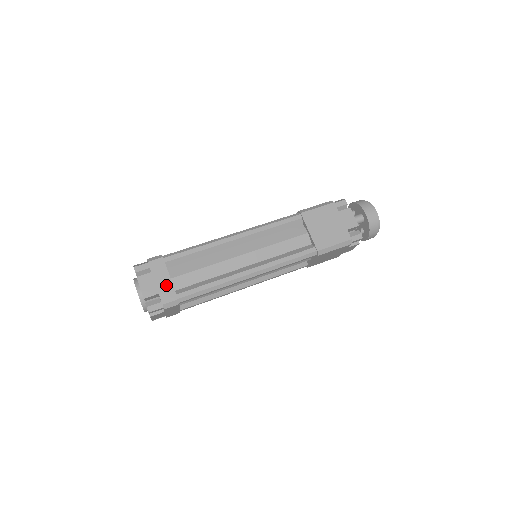
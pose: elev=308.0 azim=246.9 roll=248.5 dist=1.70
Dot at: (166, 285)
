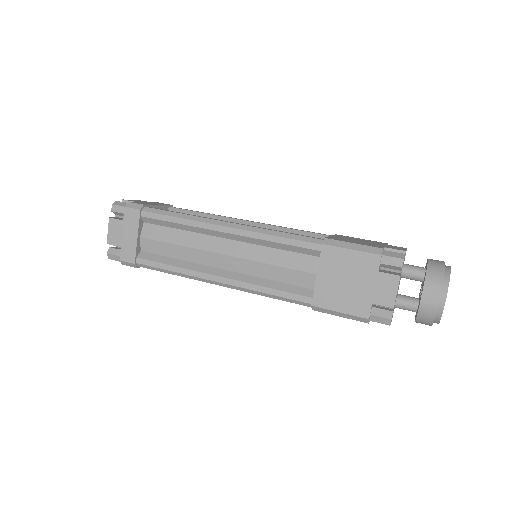
Dot at: occluded
